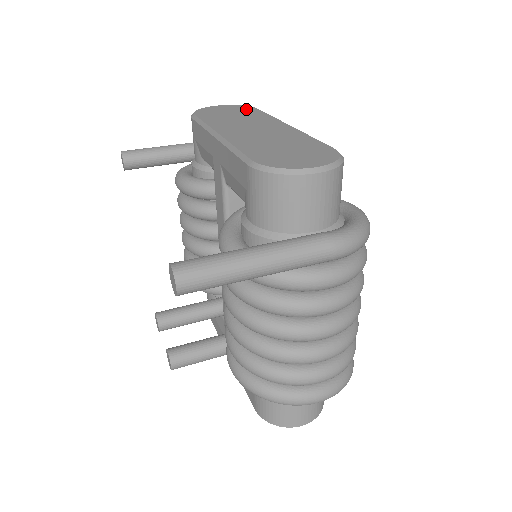
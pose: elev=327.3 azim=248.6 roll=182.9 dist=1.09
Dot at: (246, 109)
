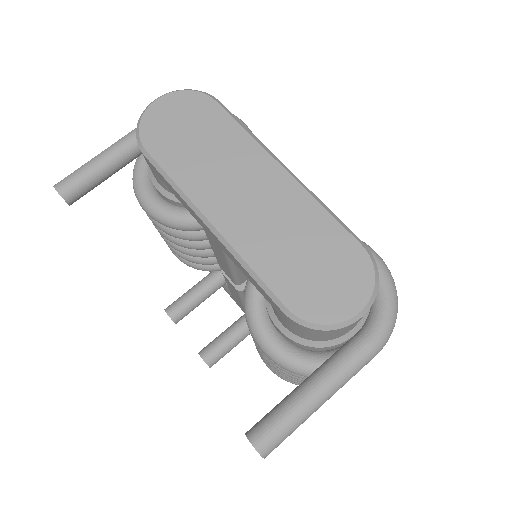
Dot at: (203, 109)
